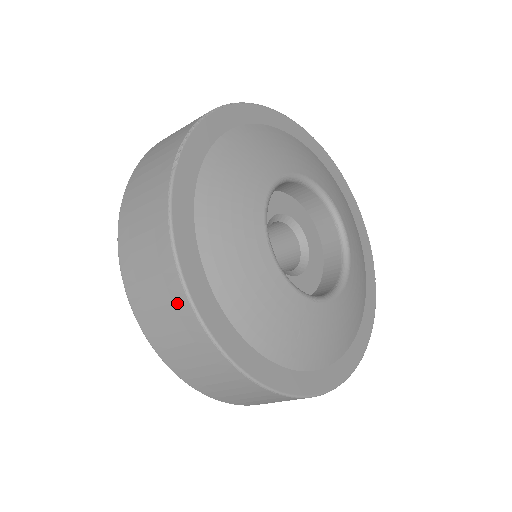
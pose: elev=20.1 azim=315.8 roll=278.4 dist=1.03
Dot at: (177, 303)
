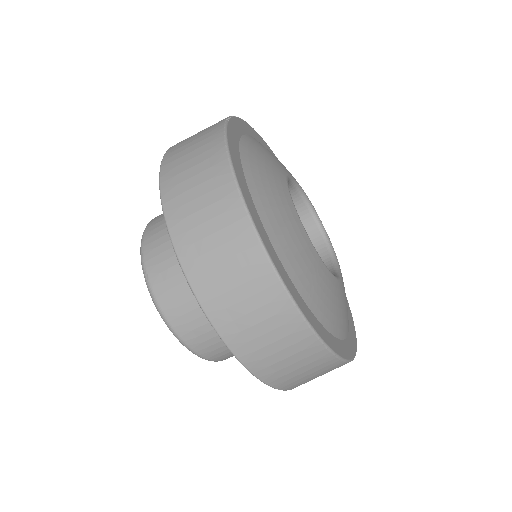
Dot at: (225, 199)
